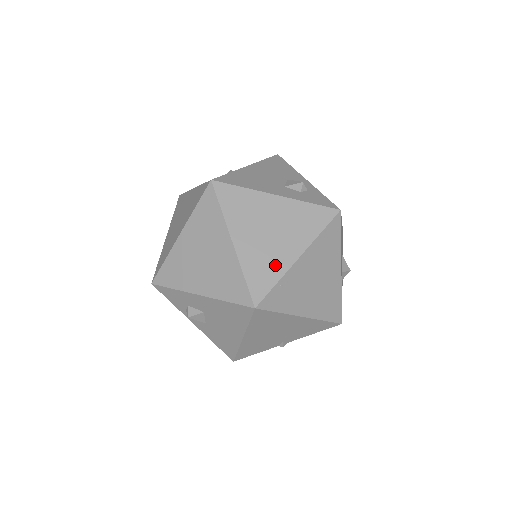
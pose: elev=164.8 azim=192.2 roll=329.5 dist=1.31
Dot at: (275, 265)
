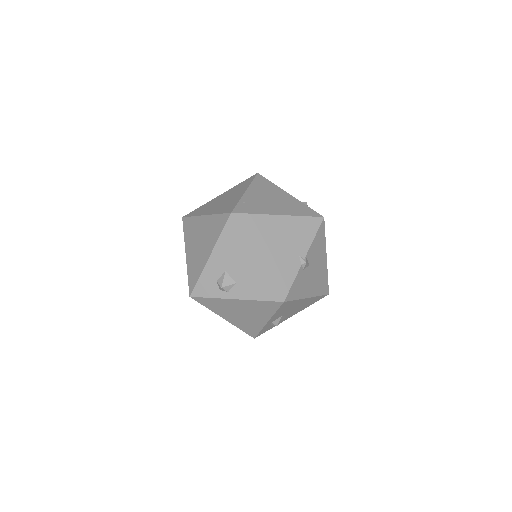
Dot at: (233, 201)
